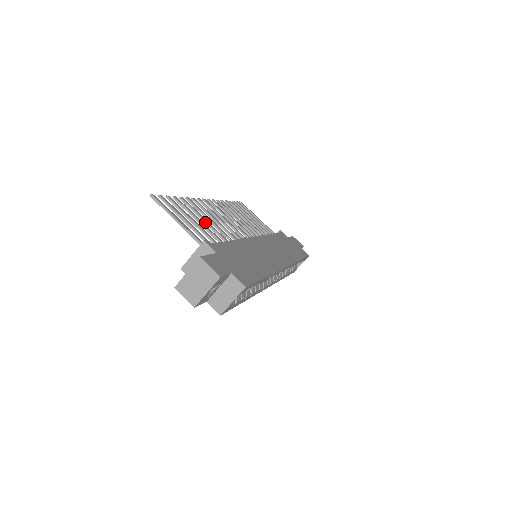
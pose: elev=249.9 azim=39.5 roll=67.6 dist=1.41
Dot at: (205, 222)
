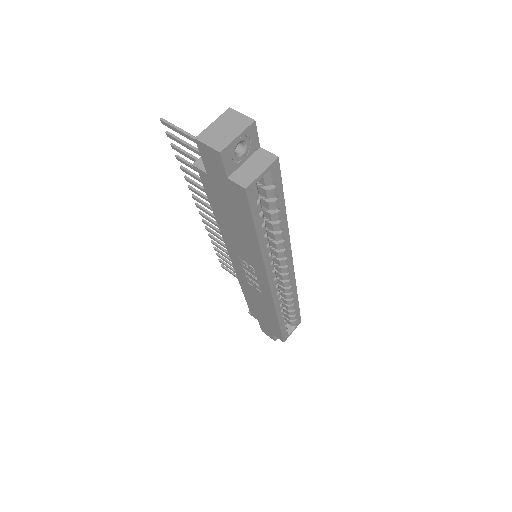
Dot at: occluded
